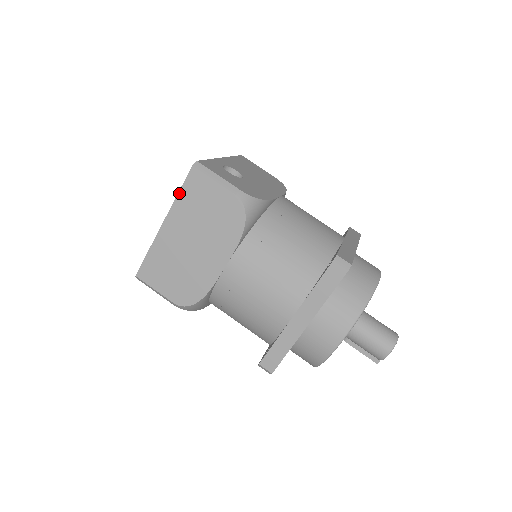
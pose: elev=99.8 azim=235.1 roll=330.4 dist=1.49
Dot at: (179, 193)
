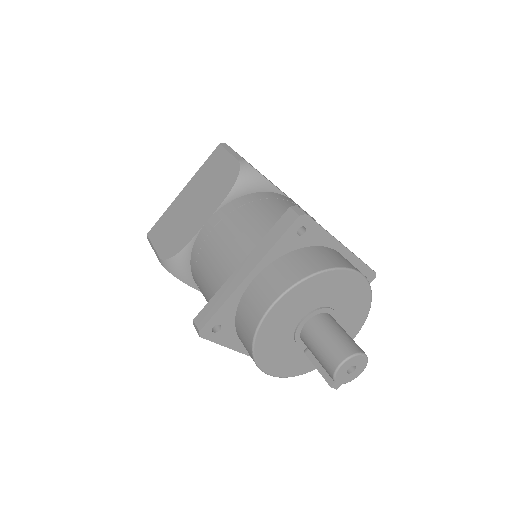
Dot at: (203, 165)
